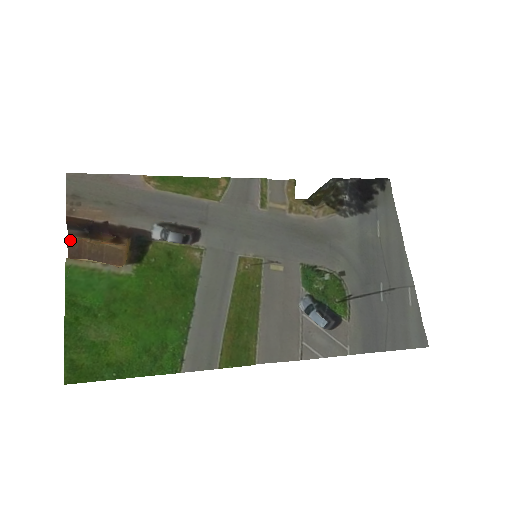
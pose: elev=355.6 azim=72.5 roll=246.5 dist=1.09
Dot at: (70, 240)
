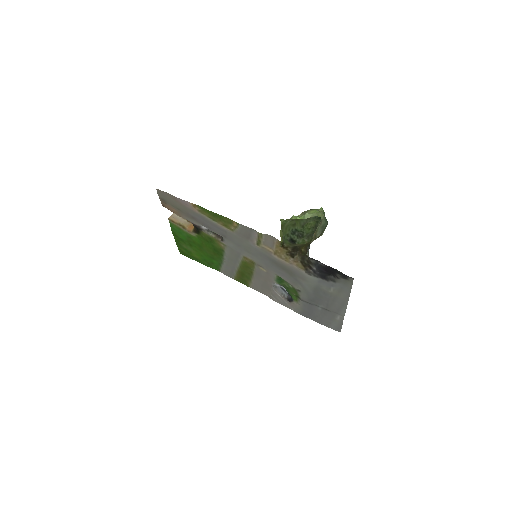
Dot at: occluded
